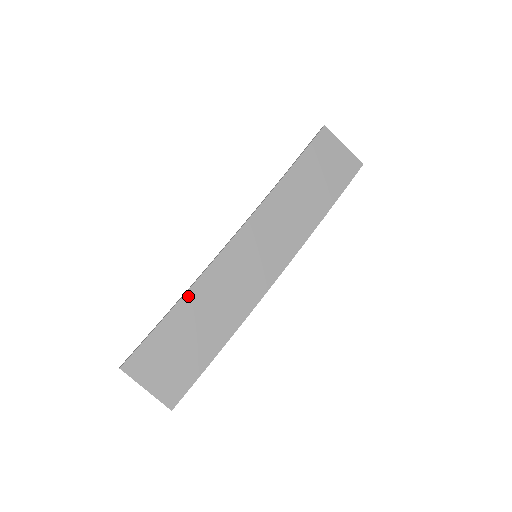
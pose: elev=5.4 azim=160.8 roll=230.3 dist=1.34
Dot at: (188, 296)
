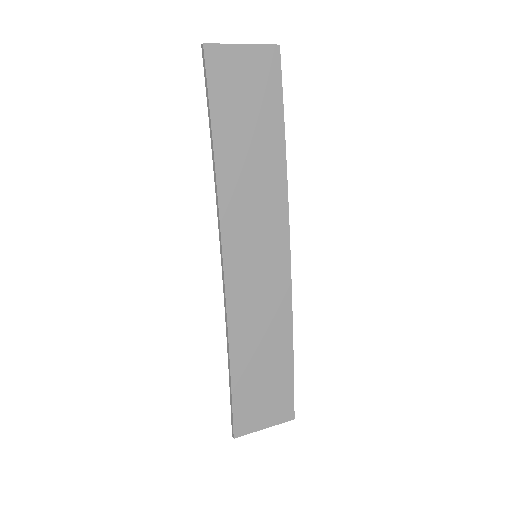
Dot at: (233, 347)
